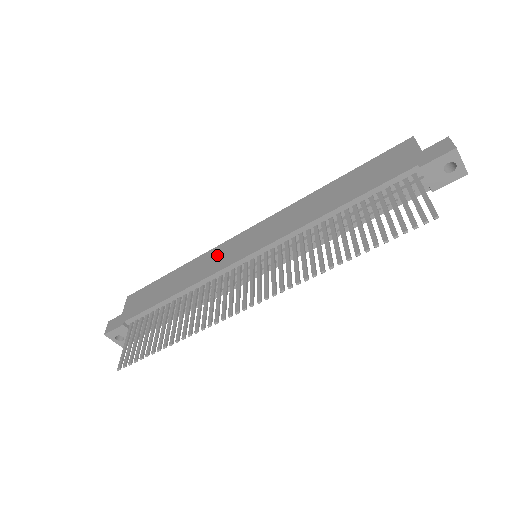
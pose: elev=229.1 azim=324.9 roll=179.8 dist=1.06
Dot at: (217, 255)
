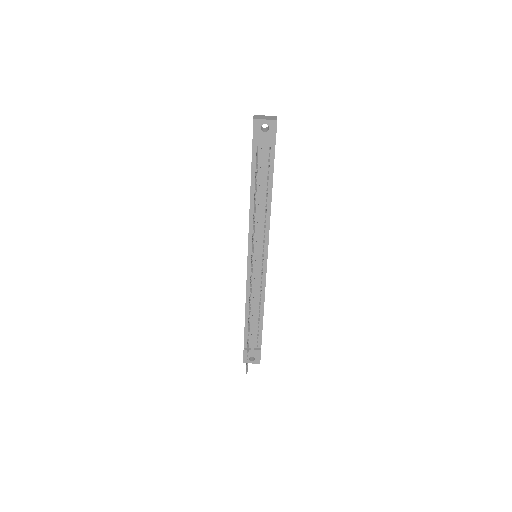
Dot at: occluded
